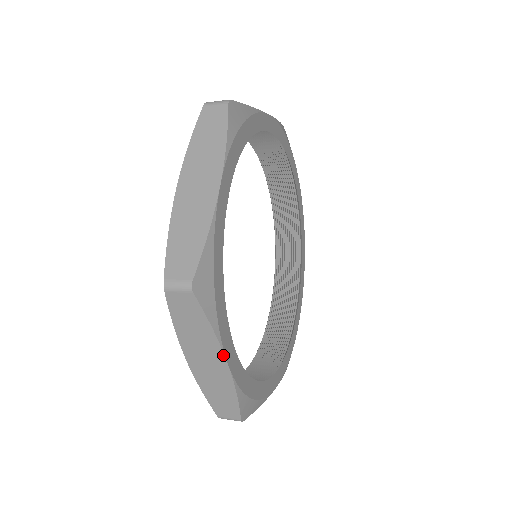
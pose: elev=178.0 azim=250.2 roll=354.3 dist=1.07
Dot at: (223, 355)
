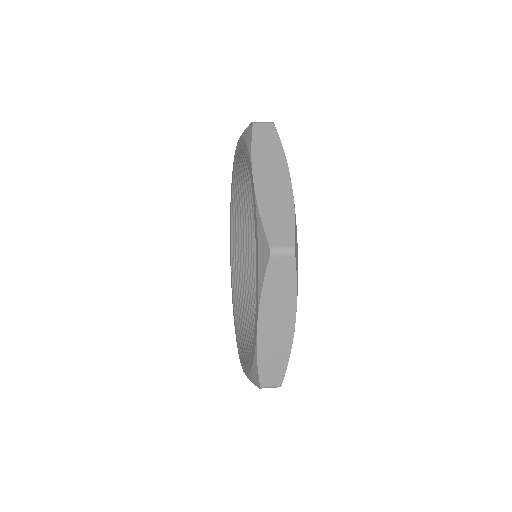
Dot at: occluded
